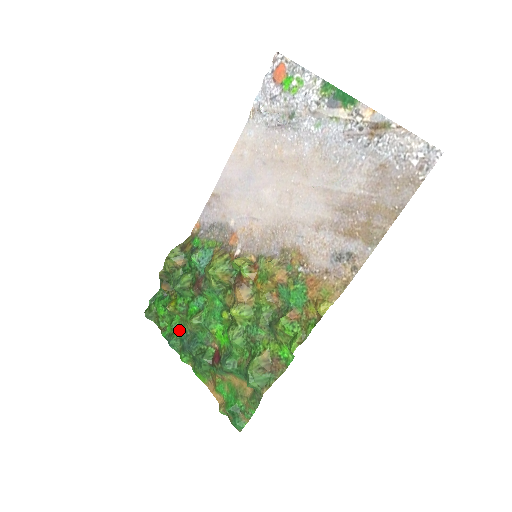
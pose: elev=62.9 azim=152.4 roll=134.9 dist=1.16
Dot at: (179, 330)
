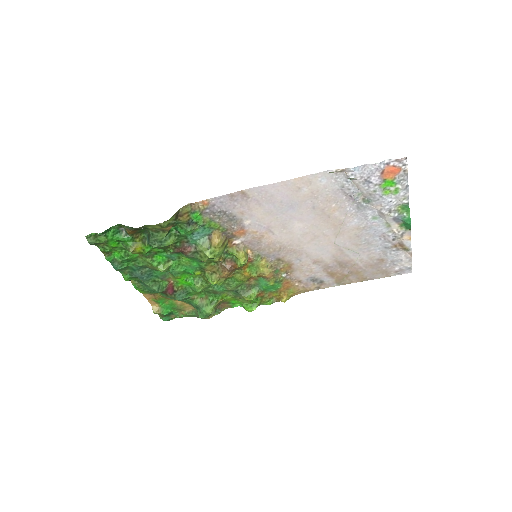
Dot at: (132, 262)
